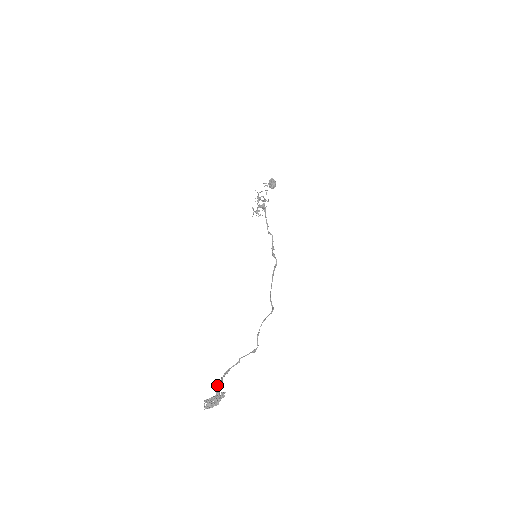
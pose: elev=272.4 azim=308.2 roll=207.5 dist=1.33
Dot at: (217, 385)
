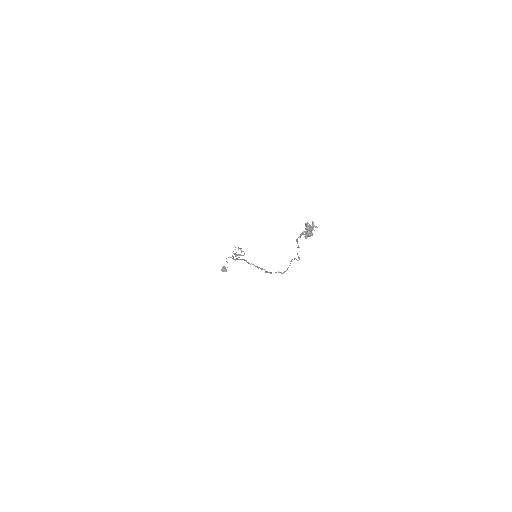
Dot at: (302, 232)
